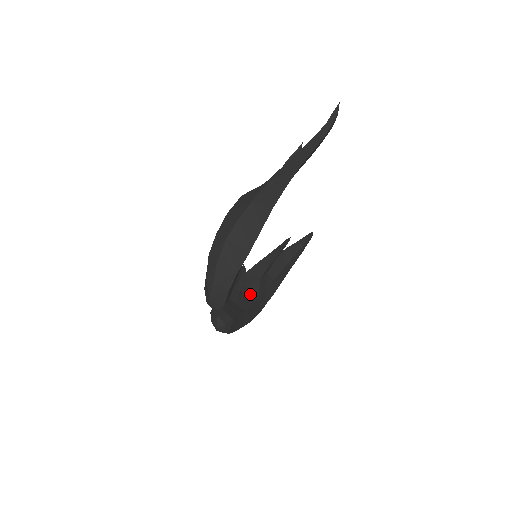
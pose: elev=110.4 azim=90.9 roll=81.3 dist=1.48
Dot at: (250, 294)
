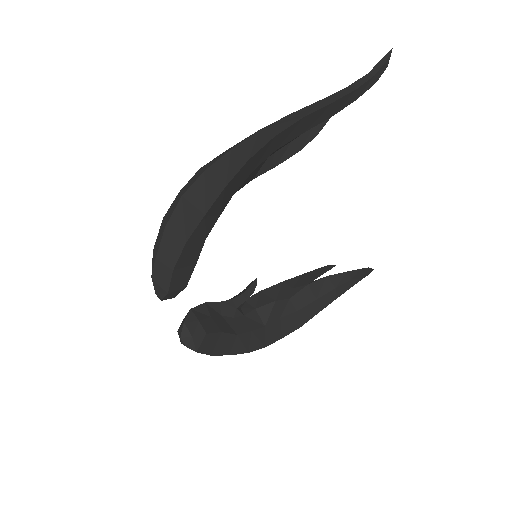
Dot at: (254, 317)
